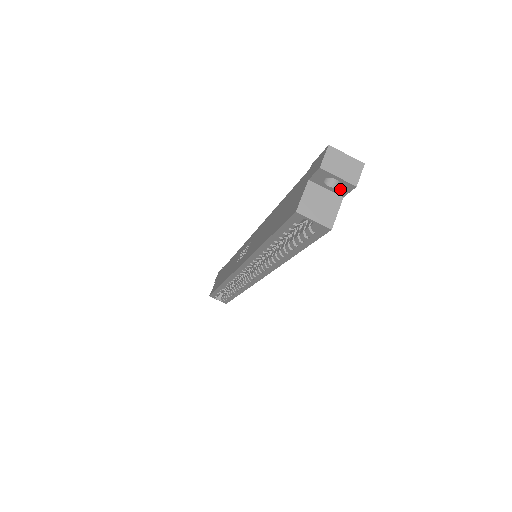
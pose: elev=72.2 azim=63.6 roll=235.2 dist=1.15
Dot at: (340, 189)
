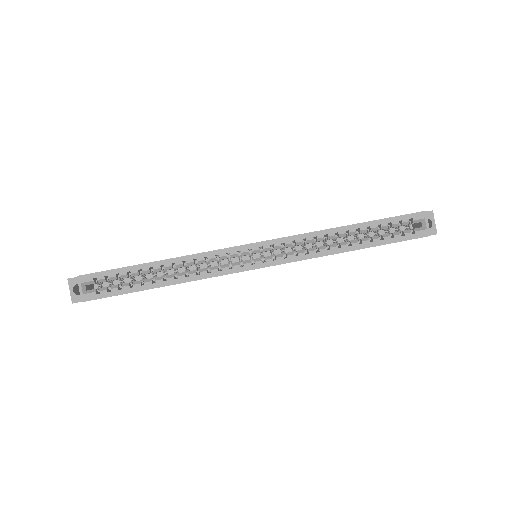
Dot at: occluded
